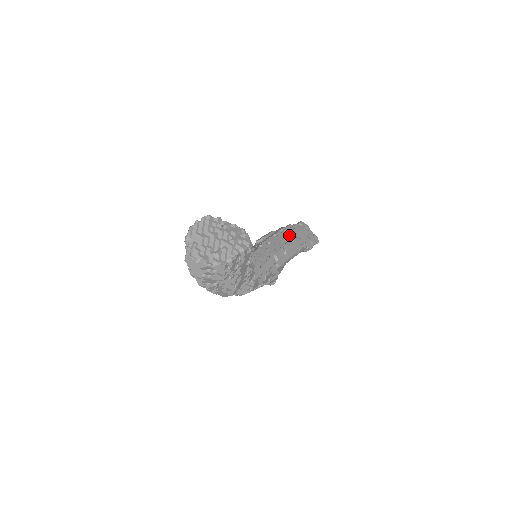
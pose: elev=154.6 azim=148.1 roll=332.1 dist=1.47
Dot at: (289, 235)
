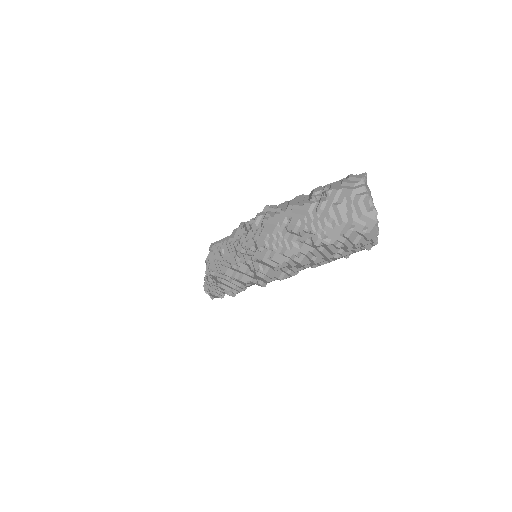
Dot at: occluded
